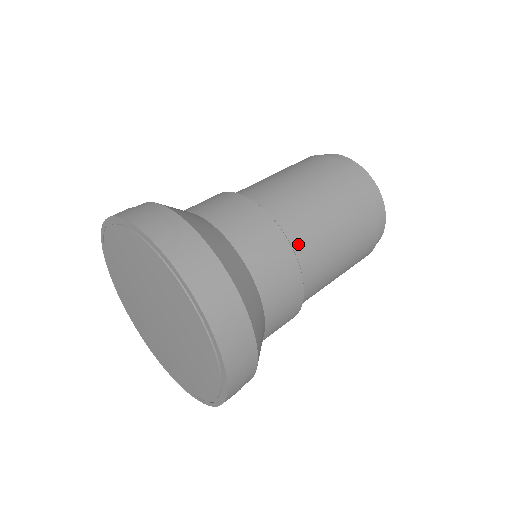
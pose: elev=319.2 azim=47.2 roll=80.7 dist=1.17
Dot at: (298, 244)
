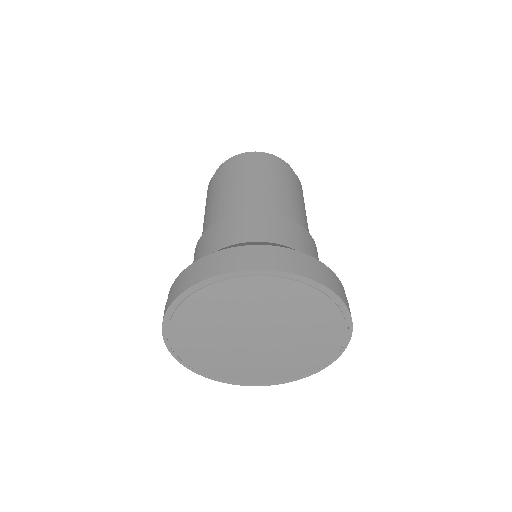
Dot at: (268, 210)
